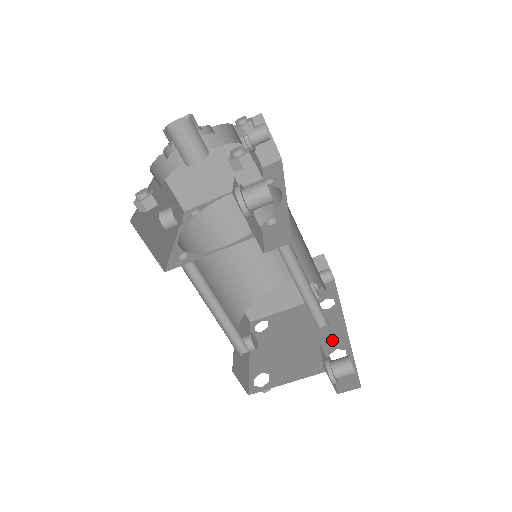
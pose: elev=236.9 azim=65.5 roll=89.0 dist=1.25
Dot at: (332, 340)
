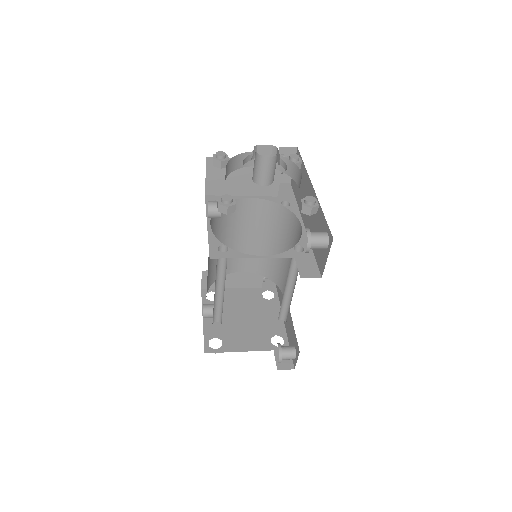
Dot at: (273, 327)
